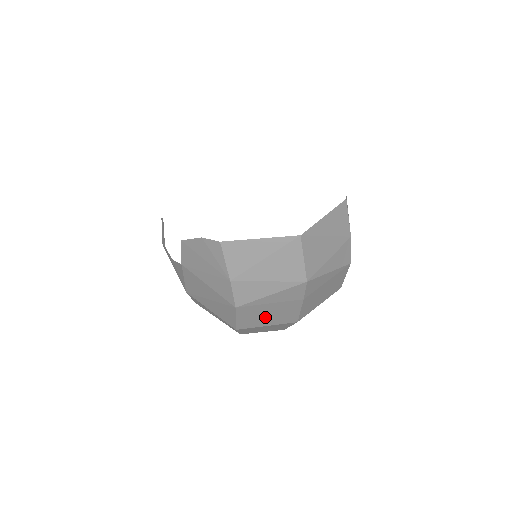
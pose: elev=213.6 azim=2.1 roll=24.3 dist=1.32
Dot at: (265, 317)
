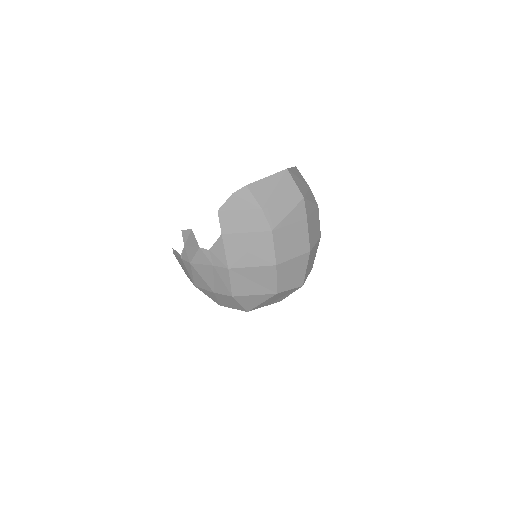
Dot at: (290, 245)
